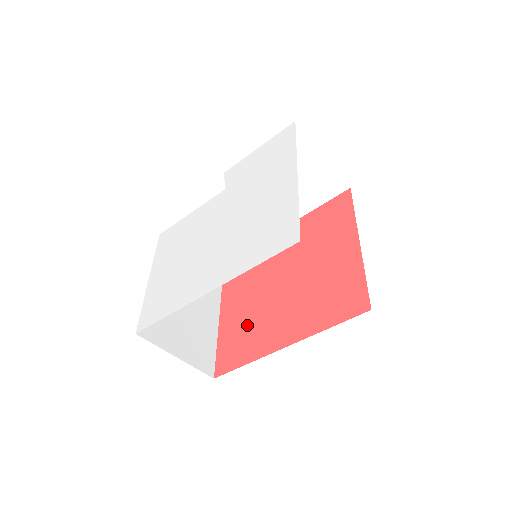
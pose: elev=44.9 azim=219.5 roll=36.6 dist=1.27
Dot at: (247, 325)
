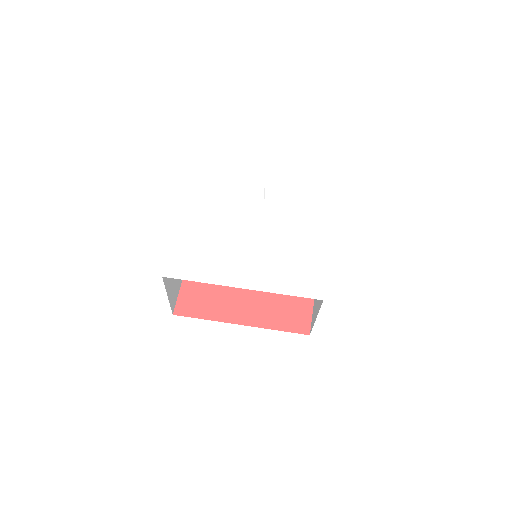
Dot at: (212, 288)
